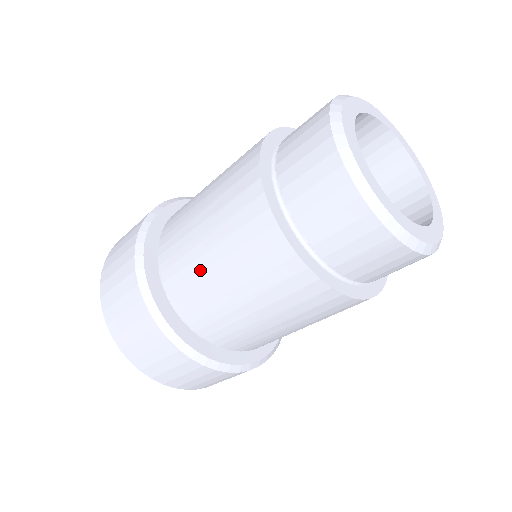
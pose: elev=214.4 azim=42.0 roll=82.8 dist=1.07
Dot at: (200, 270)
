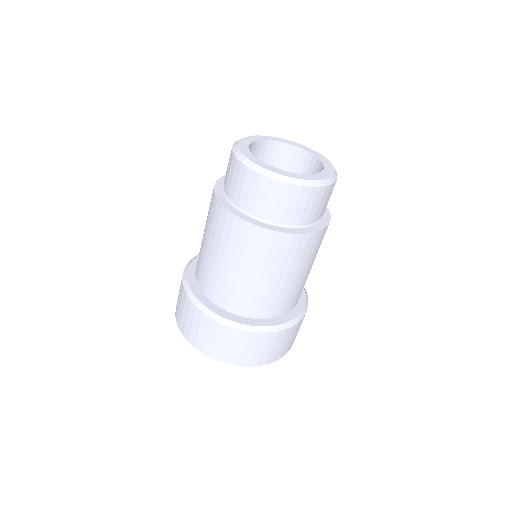
Dot at: (202, 249)
